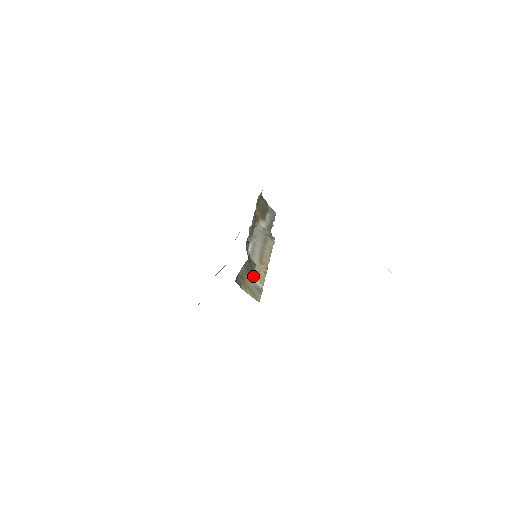
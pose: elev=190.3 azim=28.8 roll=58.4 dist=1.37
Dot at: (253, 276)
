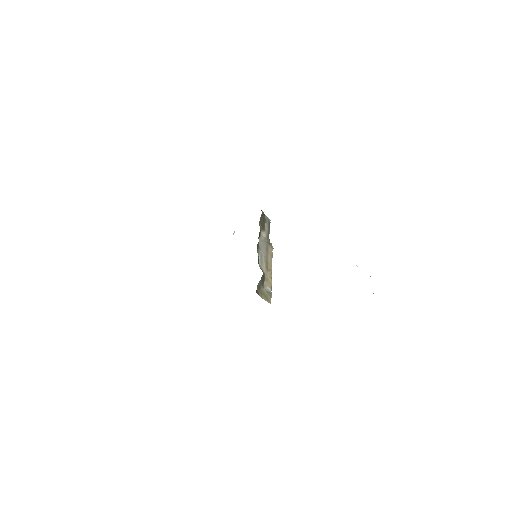
Dot at: (264, 283)
